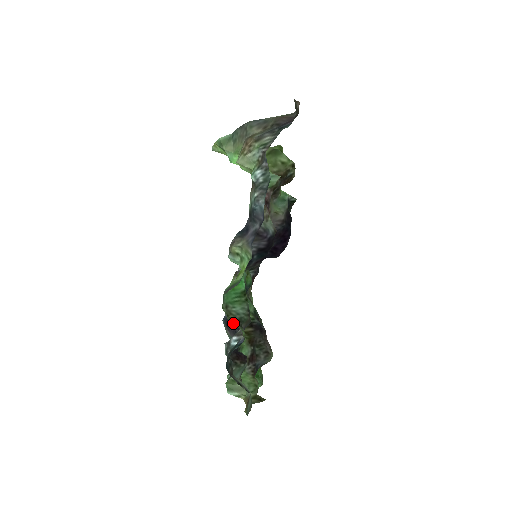
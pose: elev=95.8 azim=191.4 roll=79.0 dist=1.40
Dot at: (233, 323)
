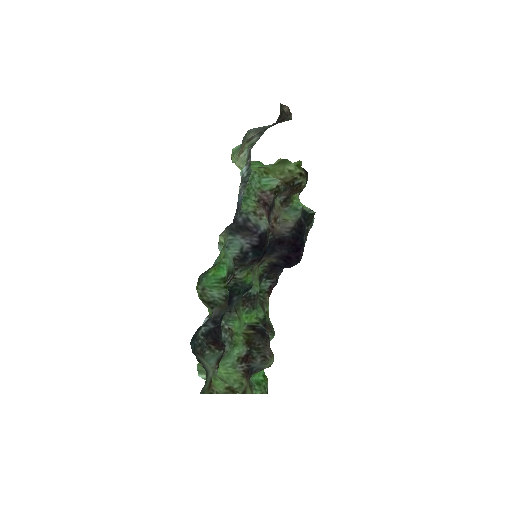
Dot at: (202, 302)
